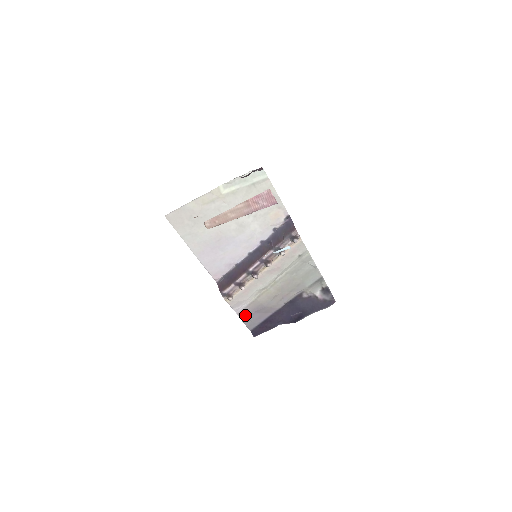
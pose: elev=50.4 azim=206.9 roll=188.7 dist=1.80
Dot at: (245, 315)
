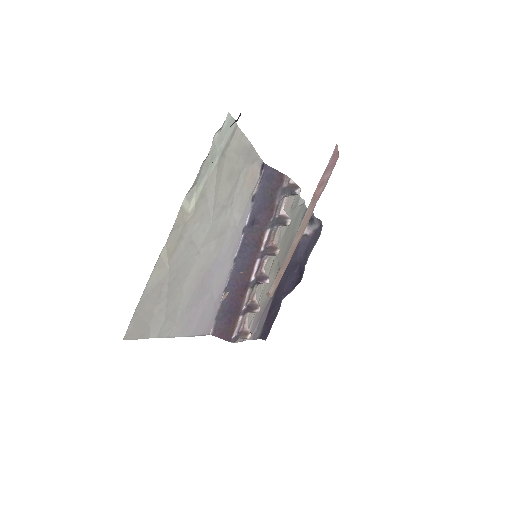
Dot at: (254, 331)
